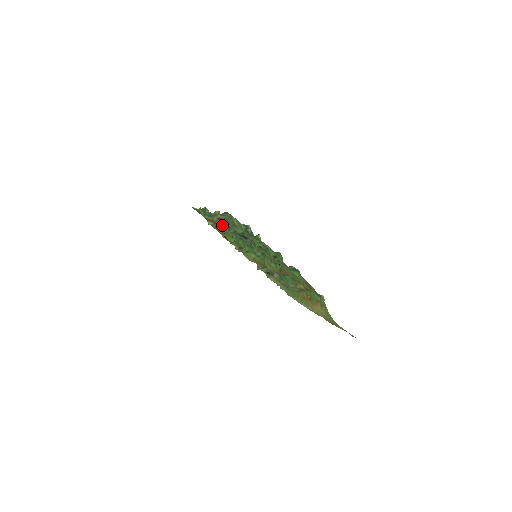
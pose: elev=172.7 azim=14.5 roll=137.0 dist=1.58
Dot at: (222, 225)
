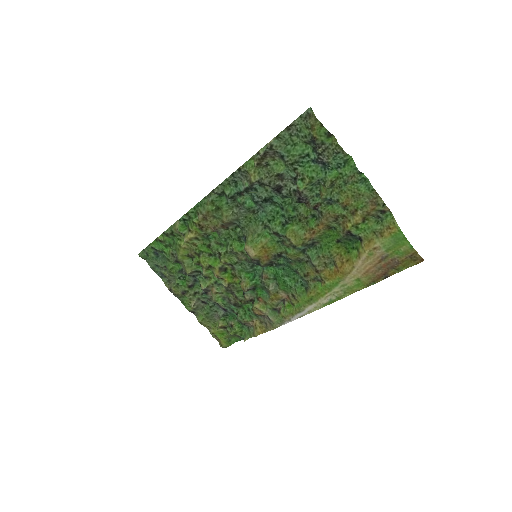
Dot at: (253, 178)
